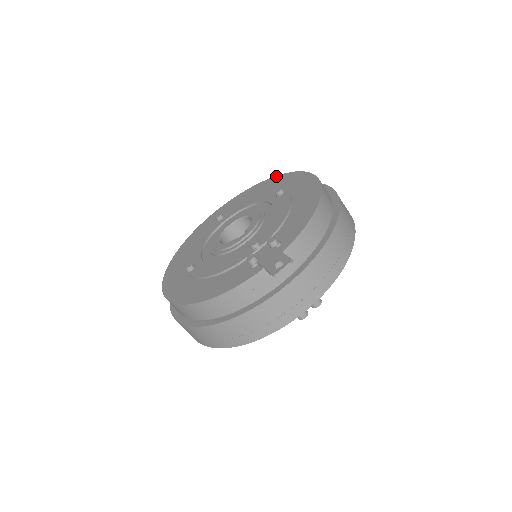
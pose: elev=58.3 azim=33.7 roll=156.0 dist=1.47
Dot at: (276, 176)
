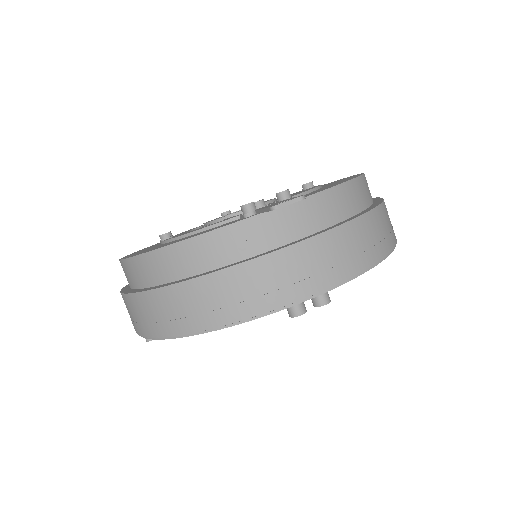
Dot at: occluded
